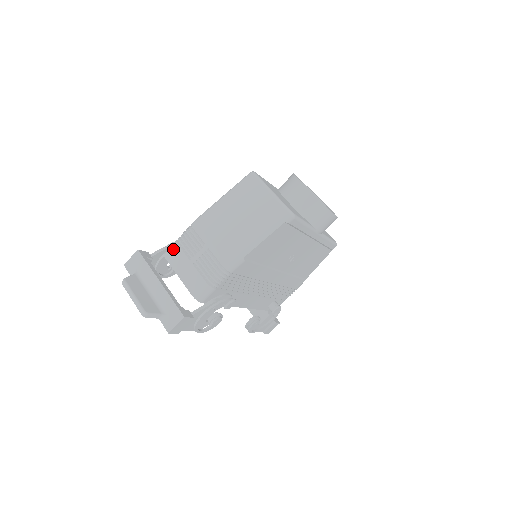
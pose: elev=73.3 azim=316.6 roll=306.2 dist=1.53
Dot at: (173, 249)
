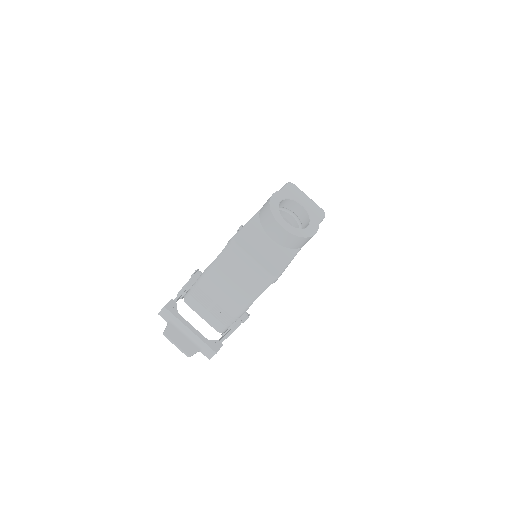
Dot at: (190, 299)
